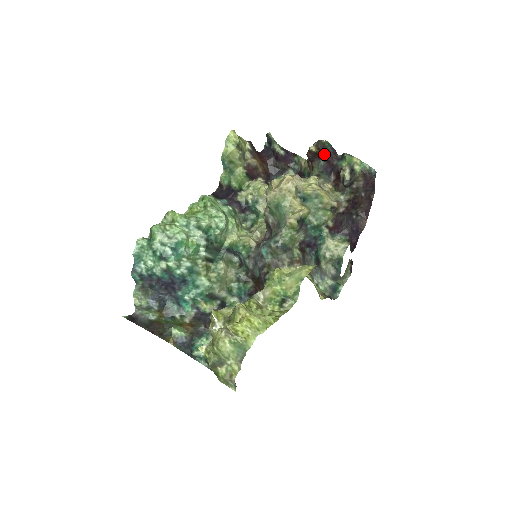
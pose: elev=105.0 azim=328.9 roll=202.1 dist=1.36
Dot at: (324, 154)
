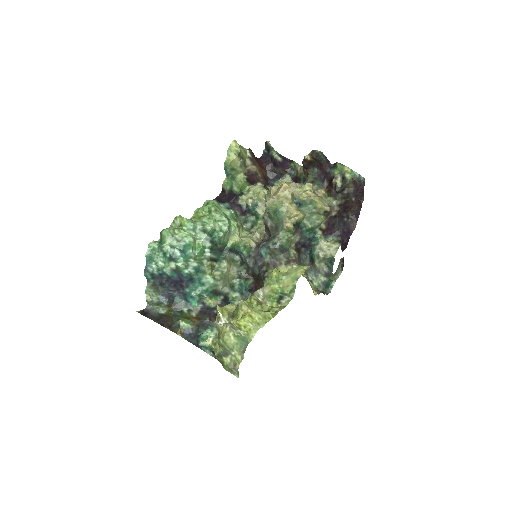
Dot at: (318, 162)
